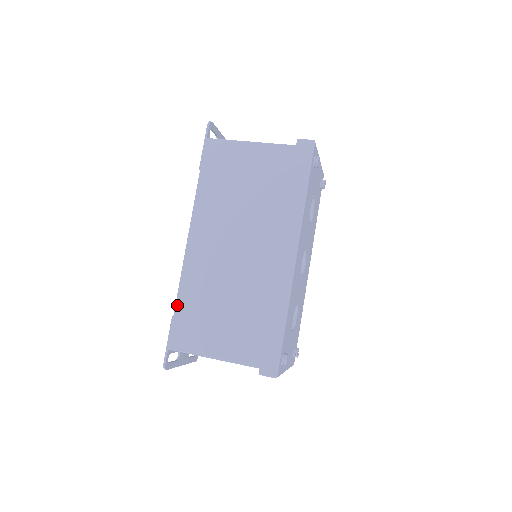
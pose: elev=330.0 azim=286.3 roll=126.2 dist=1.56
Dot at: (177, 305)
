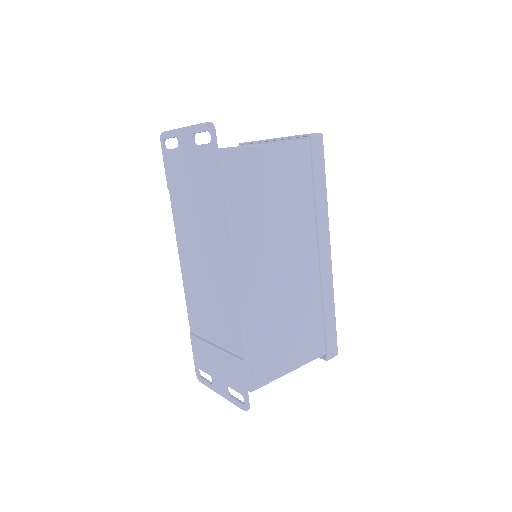
Dot at: (248, 348)
